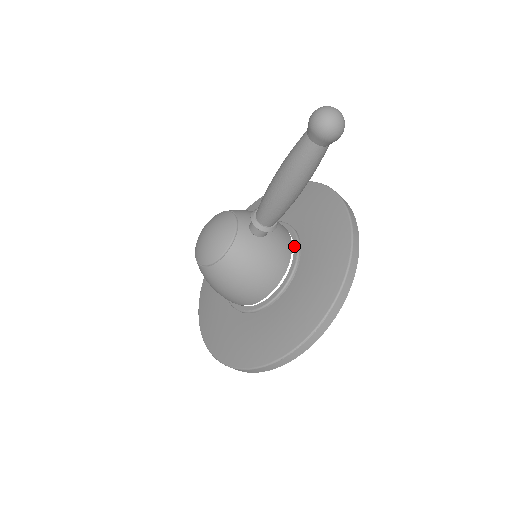
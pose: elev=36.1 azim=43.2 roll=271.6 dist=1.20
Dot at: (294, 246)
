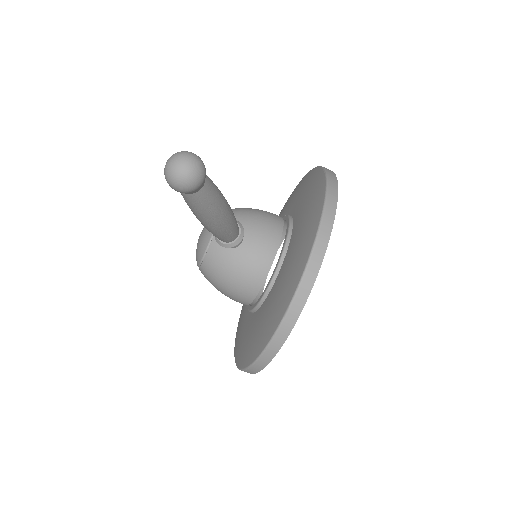
Dot at: (280, 254)
